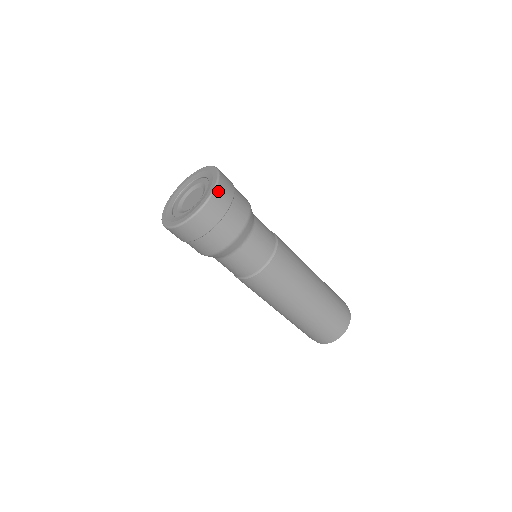
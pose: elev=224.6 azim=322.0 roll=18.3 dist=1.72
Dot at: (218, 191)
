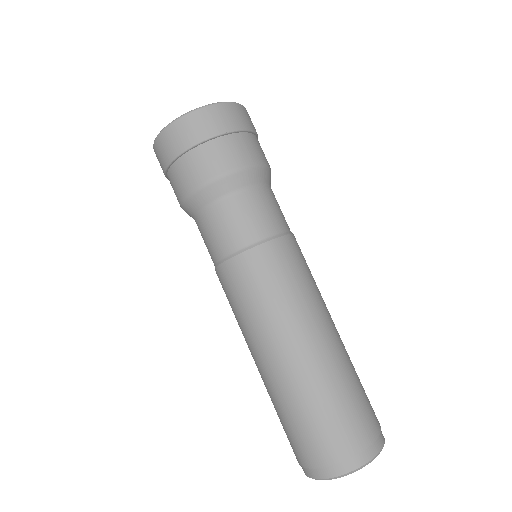
Dot at: (217, 108)
